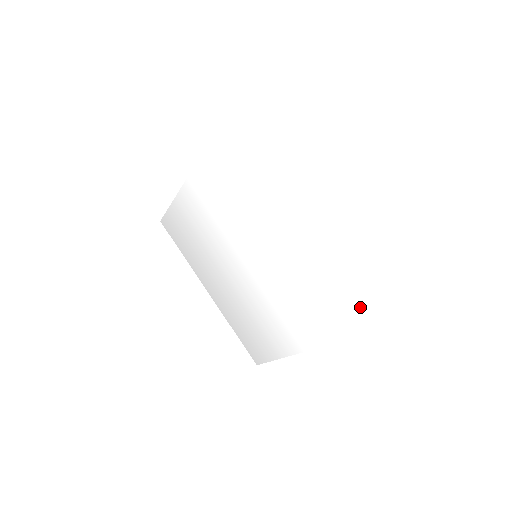
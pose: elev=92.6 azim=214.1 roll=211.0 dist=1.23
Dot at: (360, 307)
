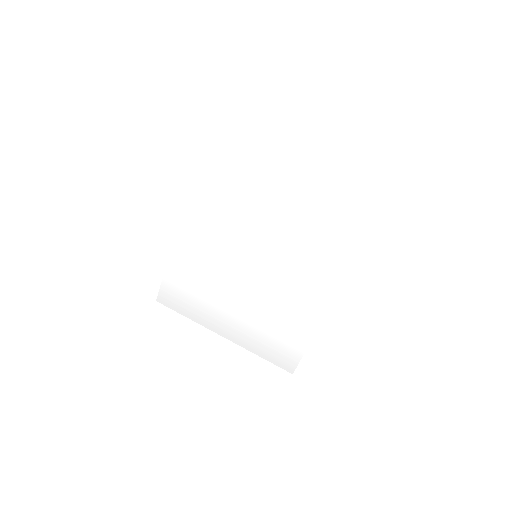
Dot at: (349, 227)
